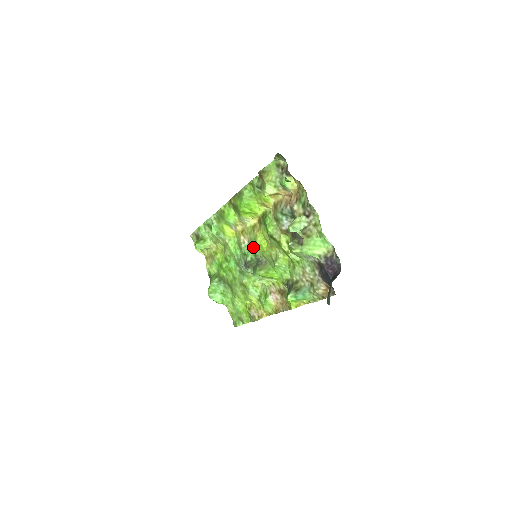
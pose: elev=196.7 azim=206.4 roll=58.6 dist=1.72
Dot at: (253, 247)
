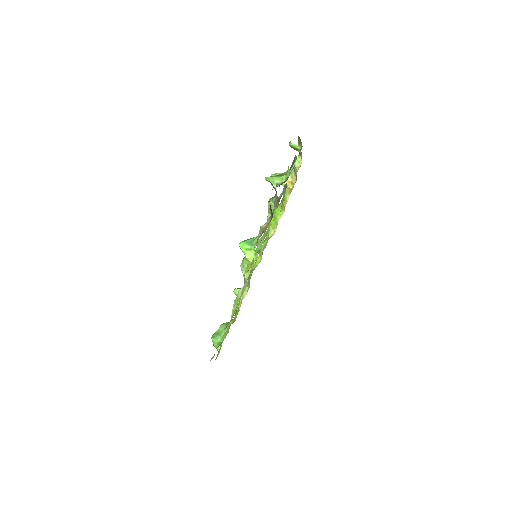
Dot at: (259, 250)
